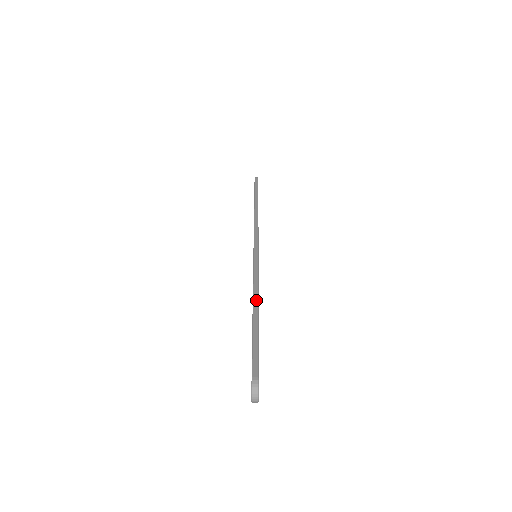
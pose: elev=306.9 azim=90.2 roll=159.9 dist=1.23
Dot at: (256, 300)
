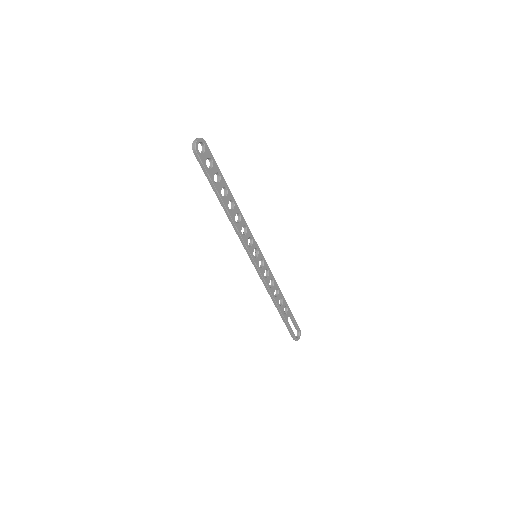
Dot at: (235, 201)
